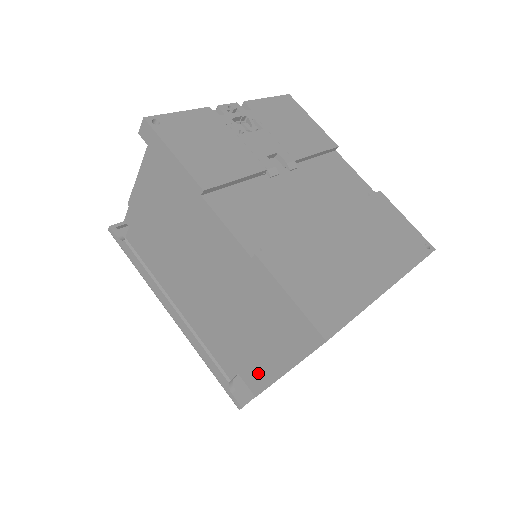
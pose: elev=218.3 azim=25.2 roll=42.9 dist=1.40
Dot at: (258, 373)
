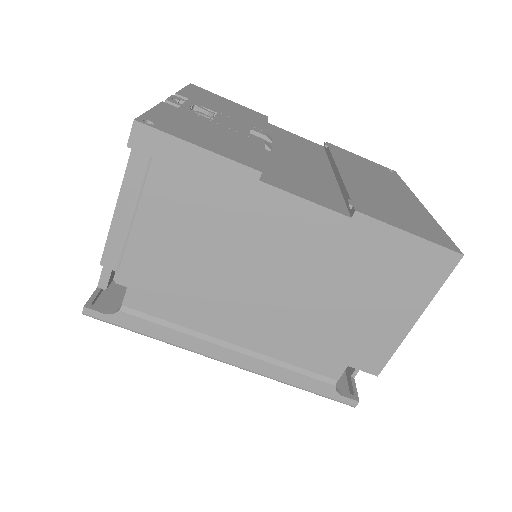
Dot at: (378, 346)
